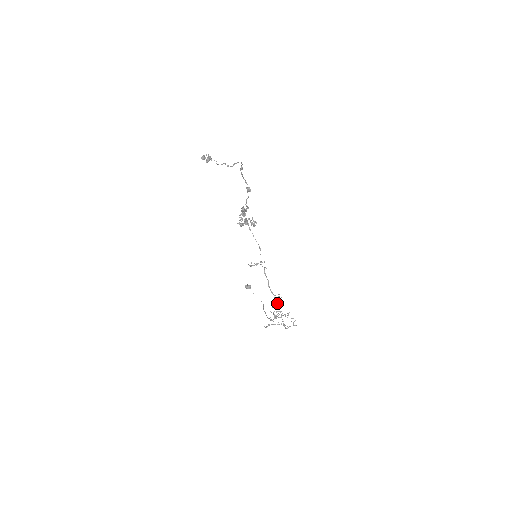
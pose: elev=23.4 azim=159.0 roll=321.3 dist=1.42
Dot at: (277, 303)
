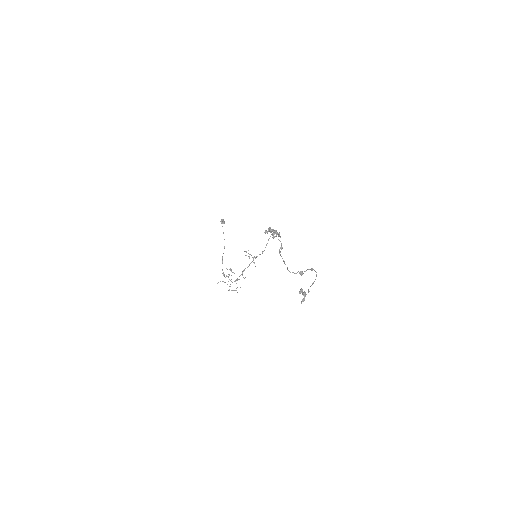
Dot at: occluded
